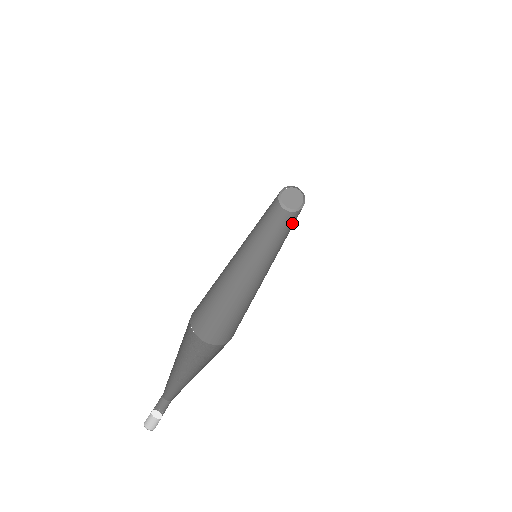
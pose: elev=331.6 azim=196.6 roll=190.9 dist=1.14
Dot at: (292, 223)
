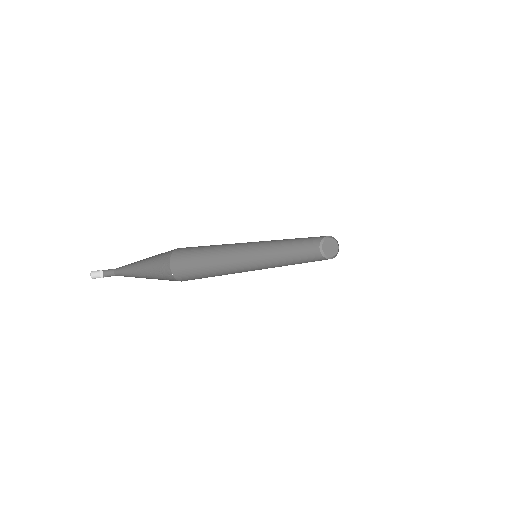
Dot at: occluded
